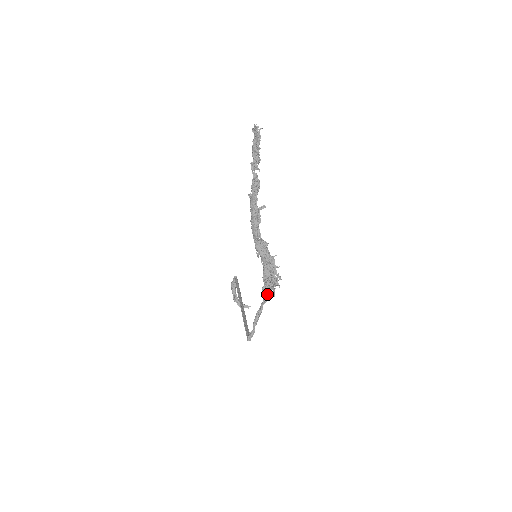
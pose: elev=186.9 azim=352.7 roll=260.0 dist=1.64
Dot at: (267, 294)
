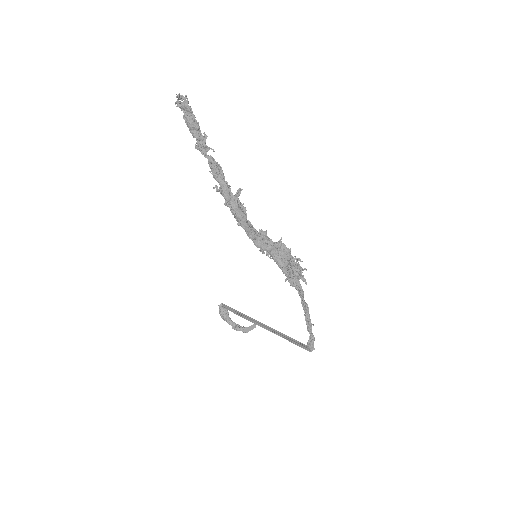
Dot at: (298, 287)
